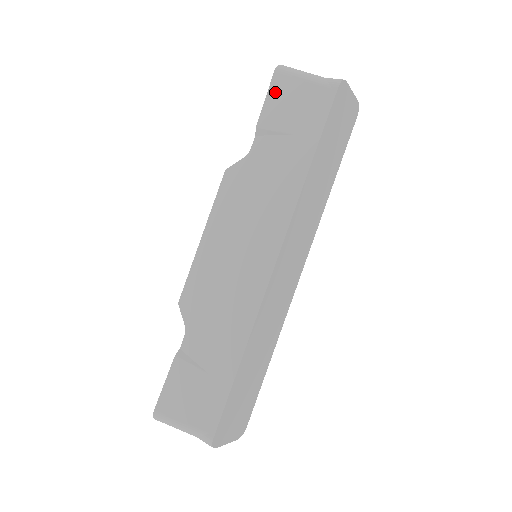
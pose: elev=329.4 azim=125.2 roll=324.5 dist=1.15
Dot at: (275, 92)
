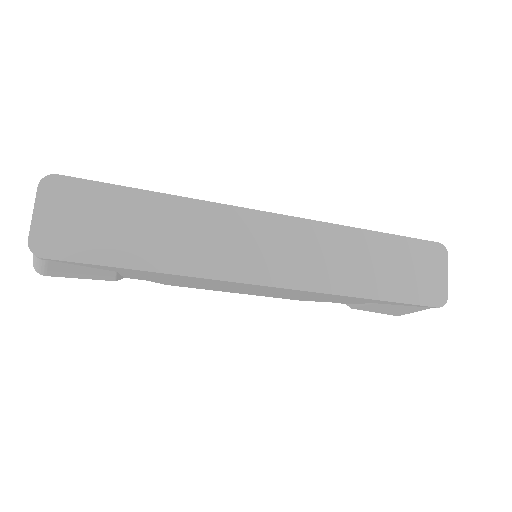
Dot at: occluded
